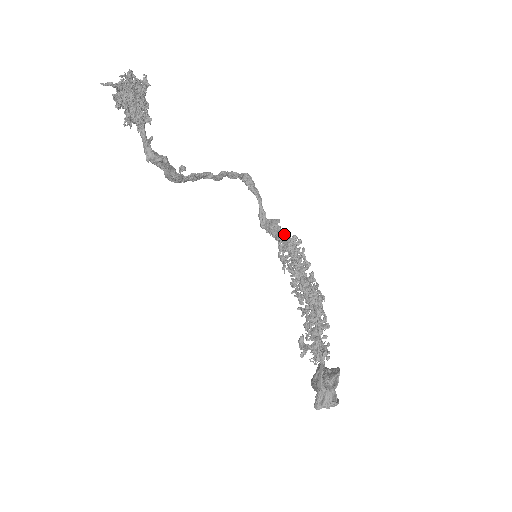
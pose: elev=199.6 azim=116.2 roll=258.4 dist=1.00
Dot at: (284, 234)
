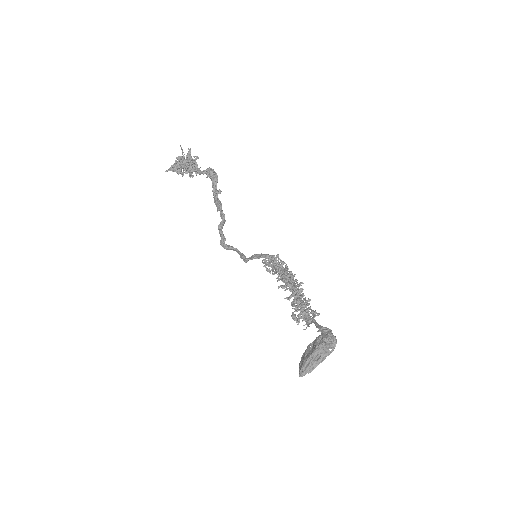
Dot at: (266, 255)
